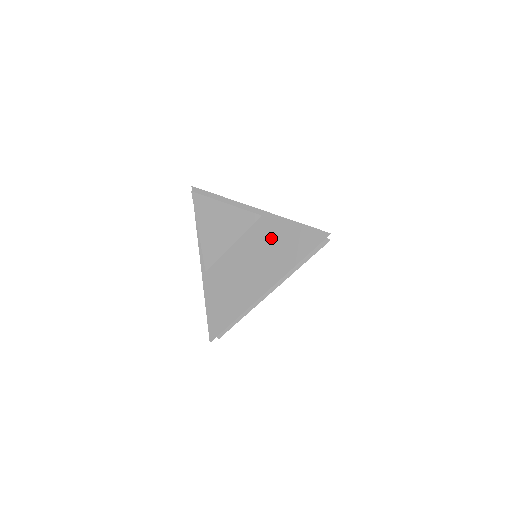
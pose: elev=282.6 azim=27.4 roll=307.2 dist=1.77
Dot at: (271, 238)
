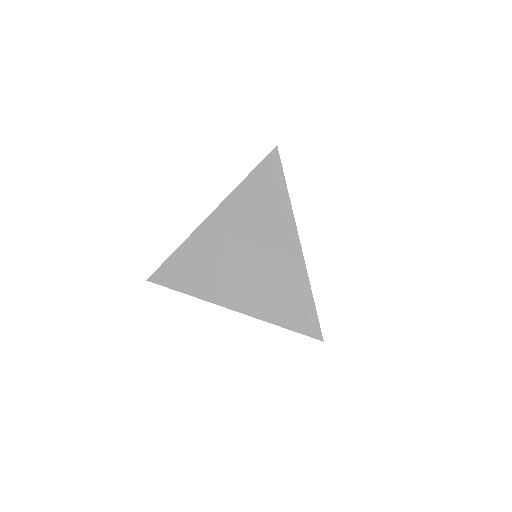
Dot at: (281, 280)
